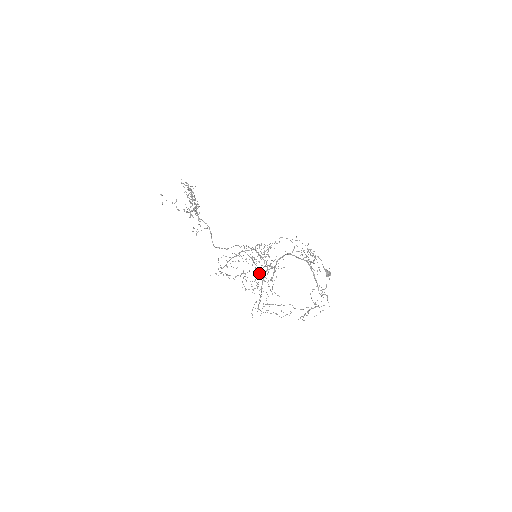
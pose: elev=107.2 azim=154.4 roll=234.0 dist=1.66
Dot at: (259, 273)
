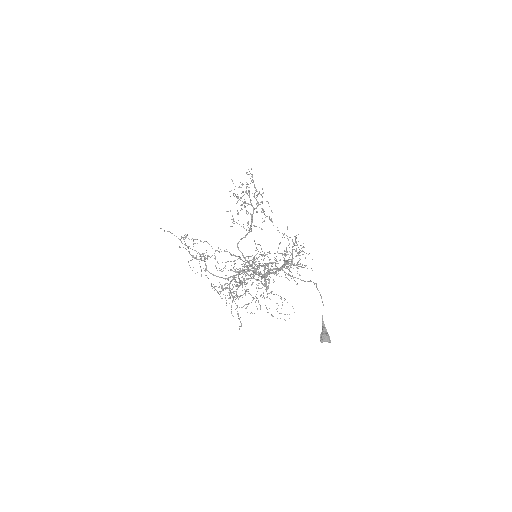
Dot at: occluded
